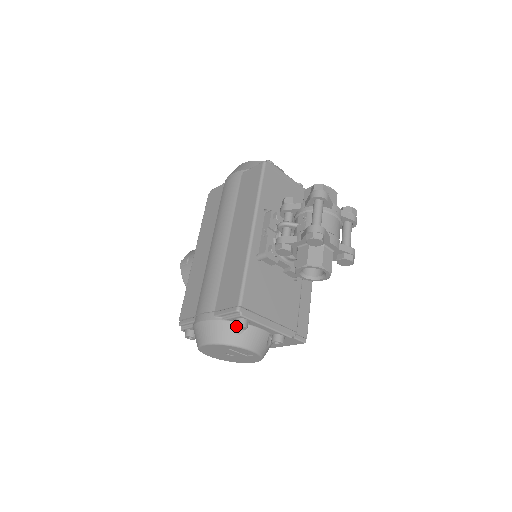
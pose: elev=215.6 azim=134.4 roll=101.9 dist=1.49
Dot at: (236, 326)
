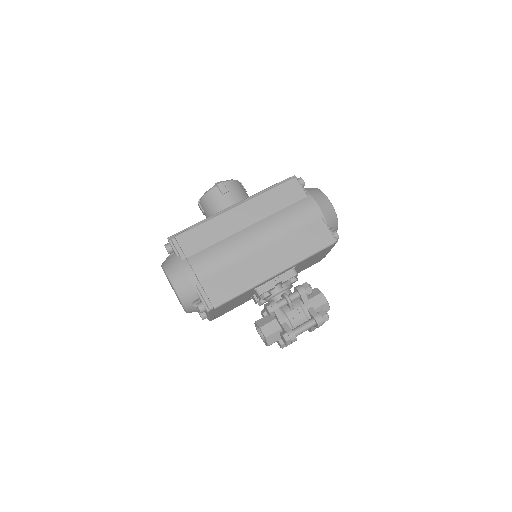
Dot at: (198, 307)
